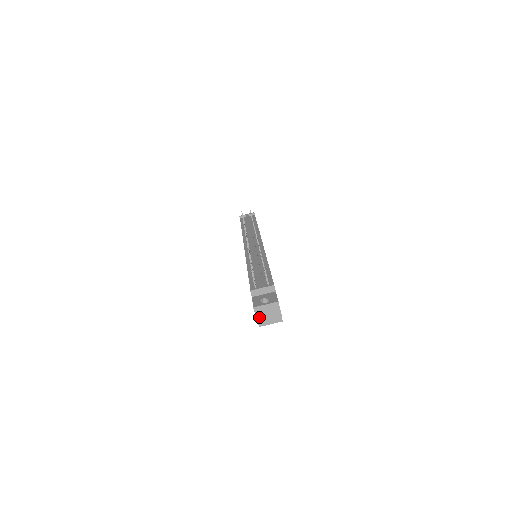
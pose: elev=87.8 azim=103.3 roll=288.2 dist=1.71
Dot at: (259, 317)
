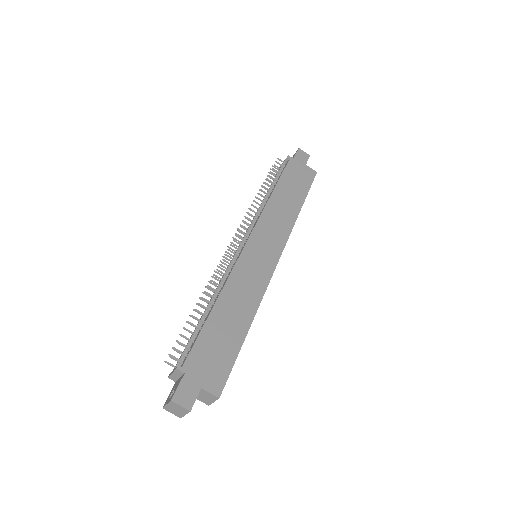
Dot at: (176, 414)
